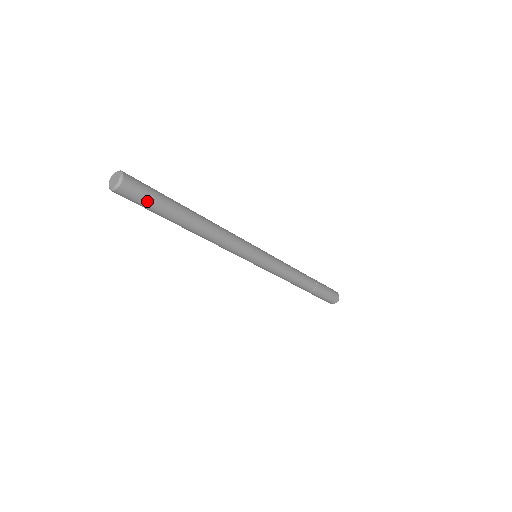
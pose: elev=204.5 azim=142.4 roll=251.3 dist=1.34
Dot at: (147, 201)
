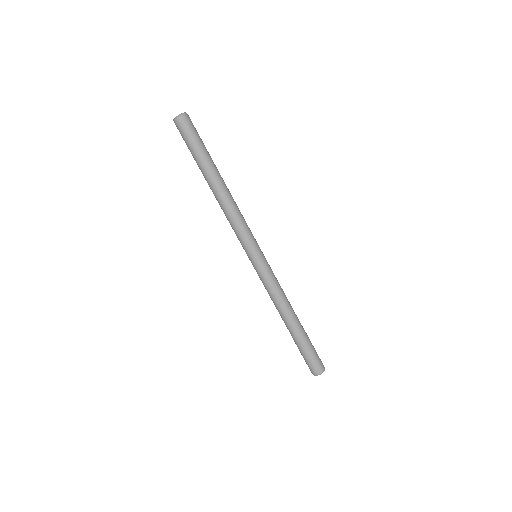
Dot at: (196, 137)
